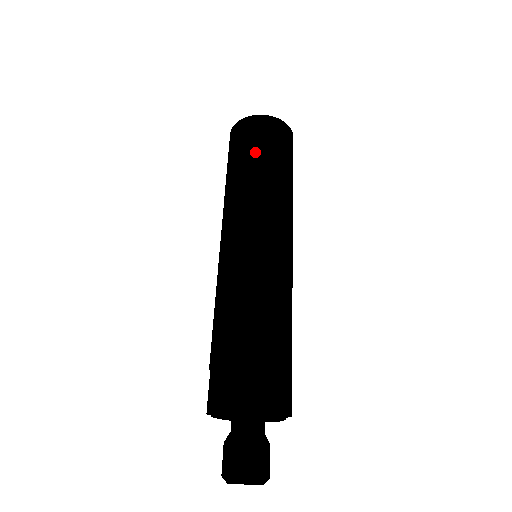
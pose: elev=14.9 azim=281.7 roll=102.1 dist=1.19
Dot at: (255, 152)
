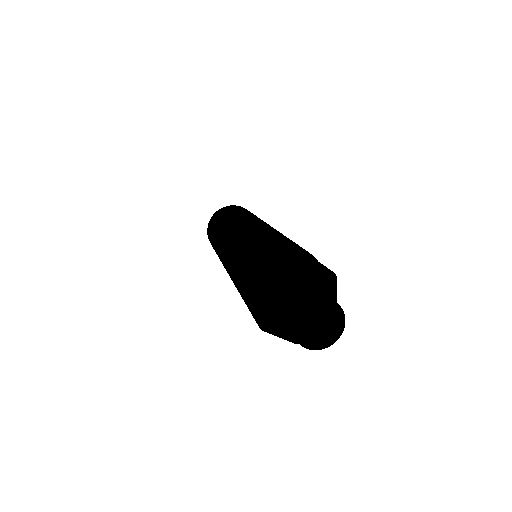
Dot at: occluded
